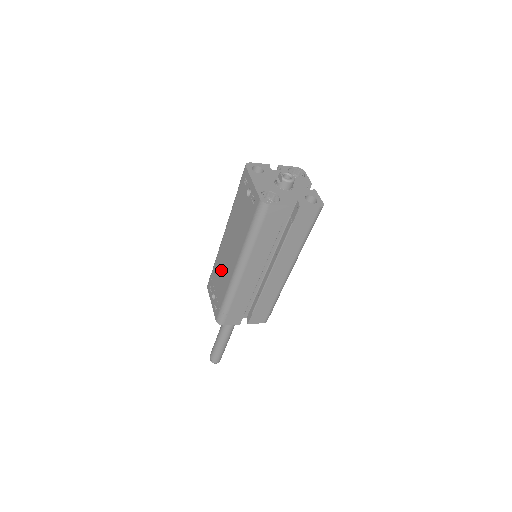
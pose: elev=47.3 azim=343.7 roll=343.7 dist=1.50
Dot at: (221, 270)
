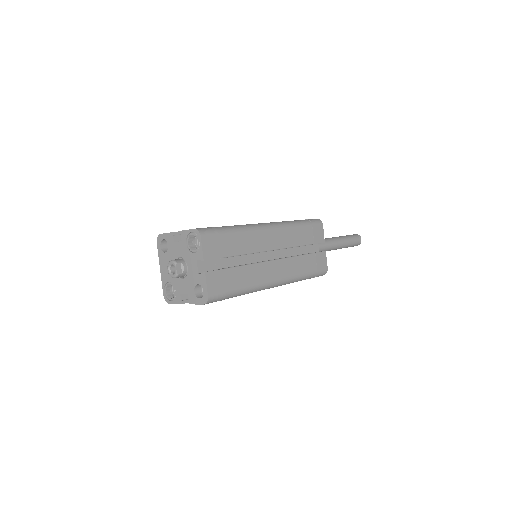
Dot at: occluded
